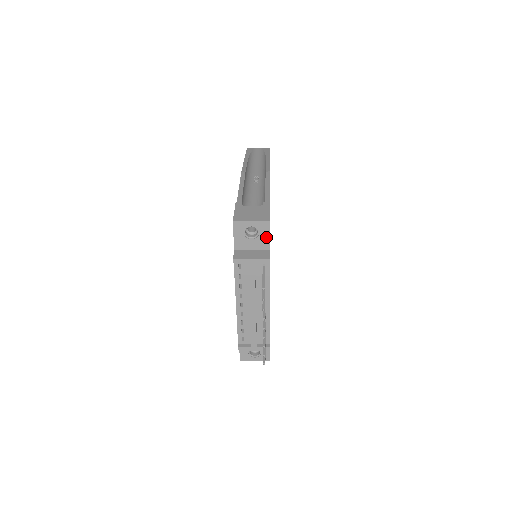
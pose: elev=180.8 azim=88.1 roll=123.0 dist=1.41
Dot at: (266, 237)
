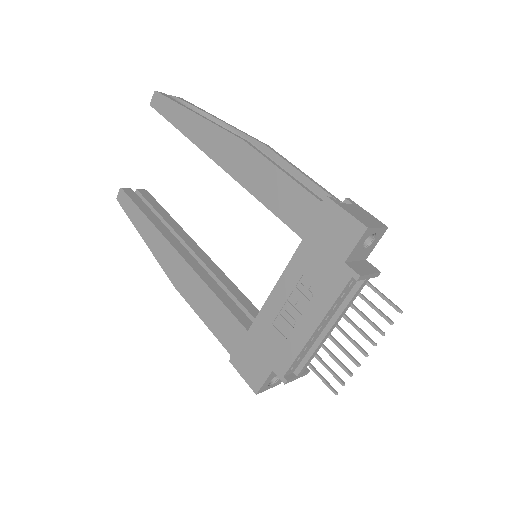
Dot at: (374, 245)
